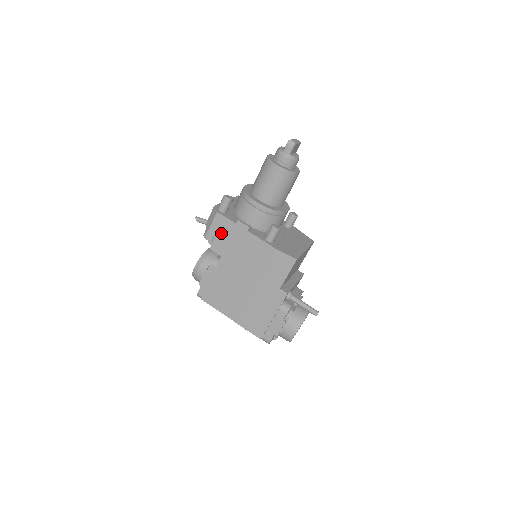
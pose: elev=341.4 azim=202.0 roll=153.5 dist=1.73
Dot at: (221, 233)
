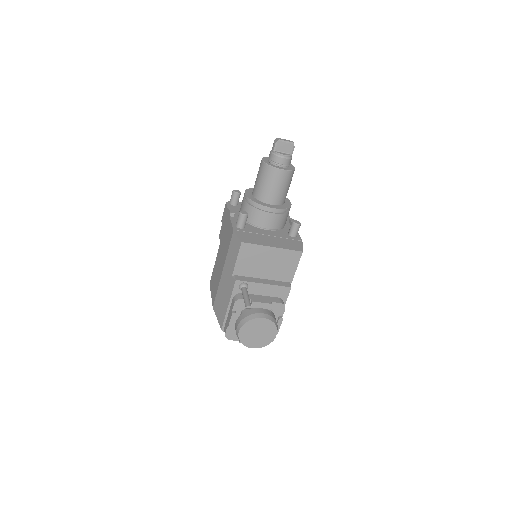
Dot at: (224, 221)
